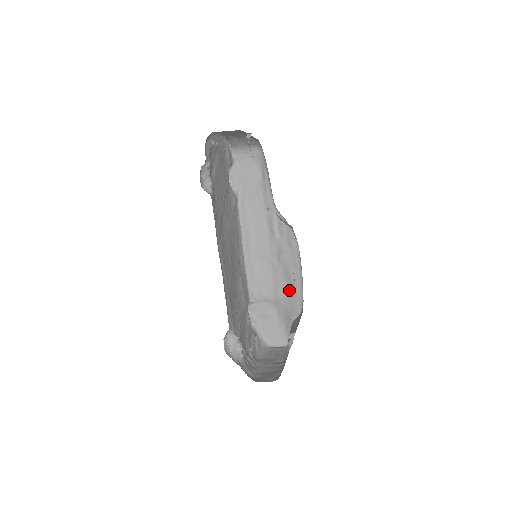
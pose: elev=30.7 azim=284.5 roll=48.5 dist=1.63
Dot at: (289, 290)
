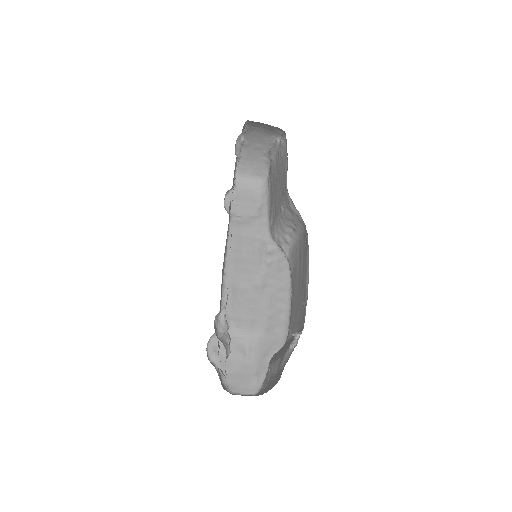
Dot at: (270, 322)
